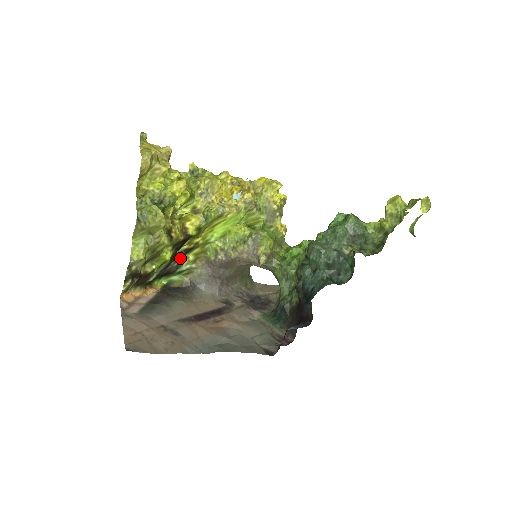
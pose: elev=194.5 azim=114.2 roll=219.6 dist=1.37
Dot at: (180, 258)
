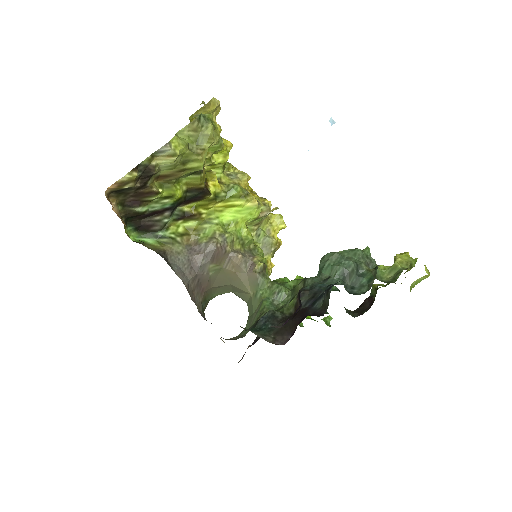
Dot at: (173, 218)
